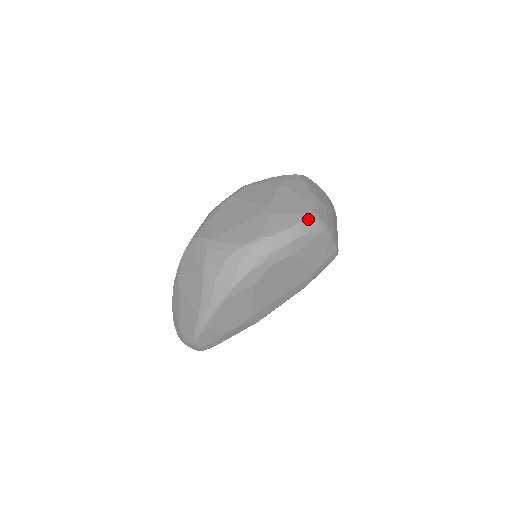
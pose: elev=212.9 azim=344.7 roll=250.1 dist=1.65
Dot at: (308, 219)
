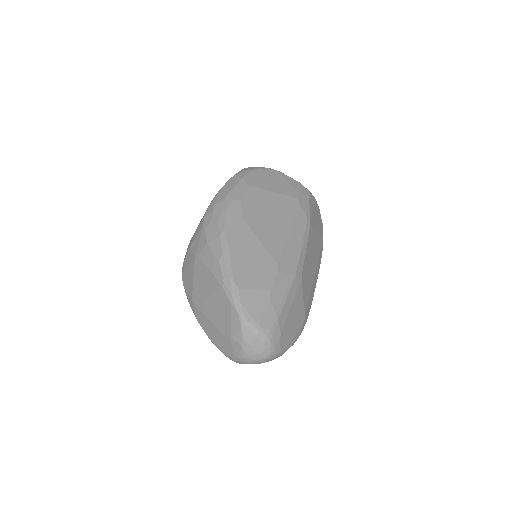
Dot at: (245, 169)
